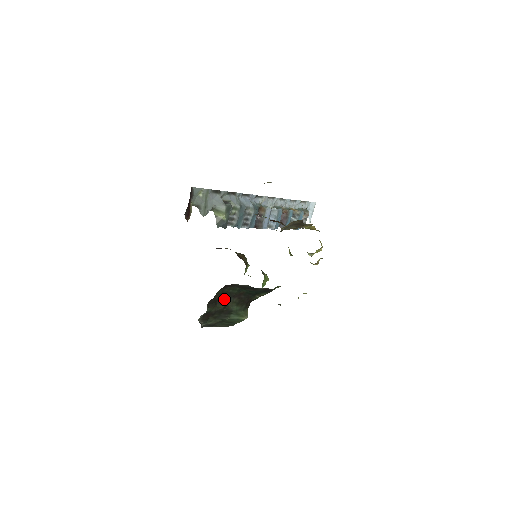
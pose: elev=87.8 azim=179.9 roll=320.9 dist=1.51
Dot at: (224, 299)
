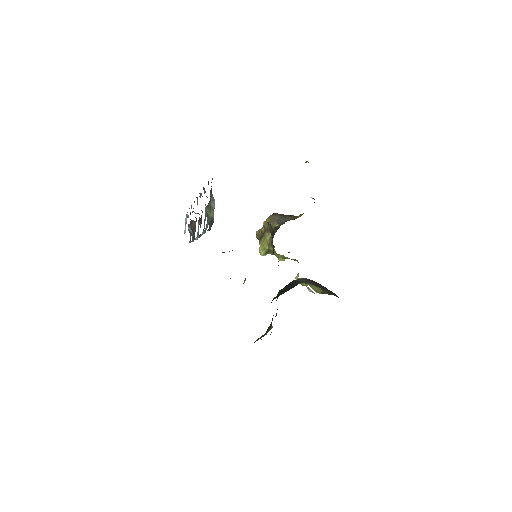
Dot at: occluded
